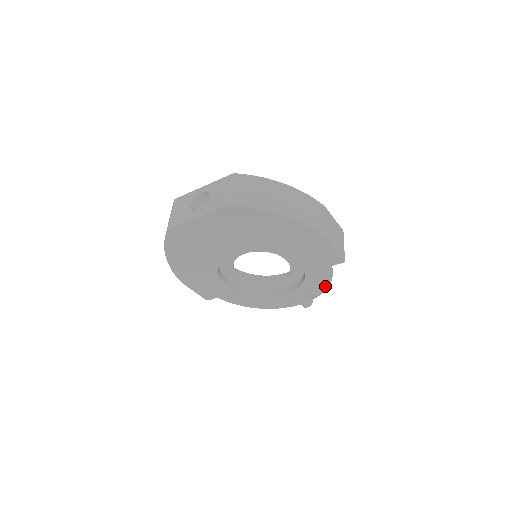
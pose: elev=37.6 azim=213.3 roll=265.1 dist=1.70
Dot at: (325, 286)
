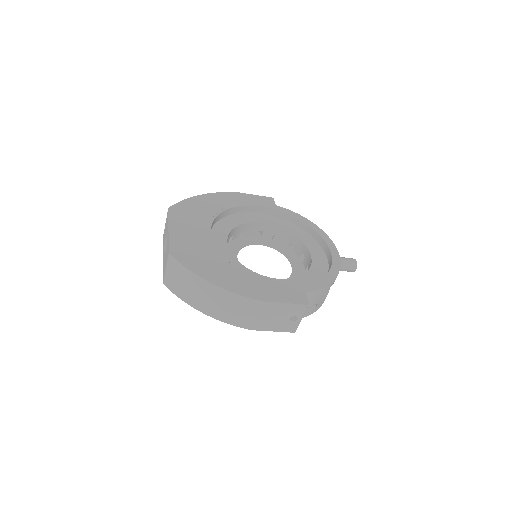
Dot at: occluded
